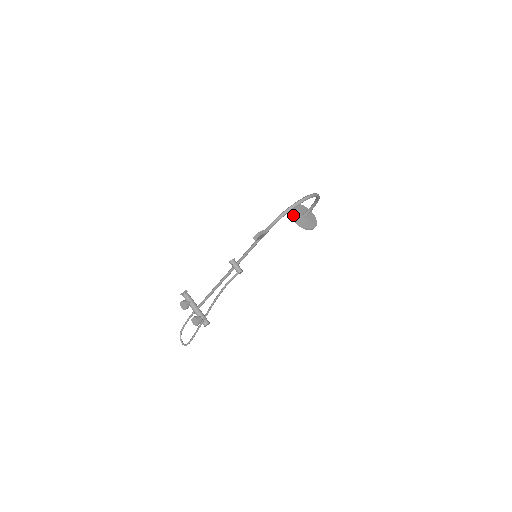
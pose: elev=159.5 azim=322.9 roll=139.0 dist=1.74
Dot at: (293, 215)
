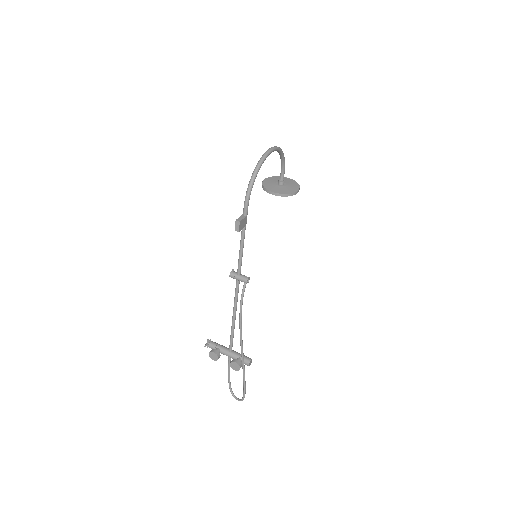
Dot at: (268, 189)
